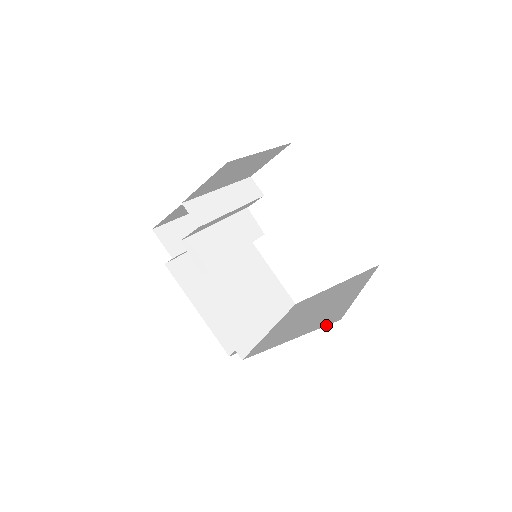
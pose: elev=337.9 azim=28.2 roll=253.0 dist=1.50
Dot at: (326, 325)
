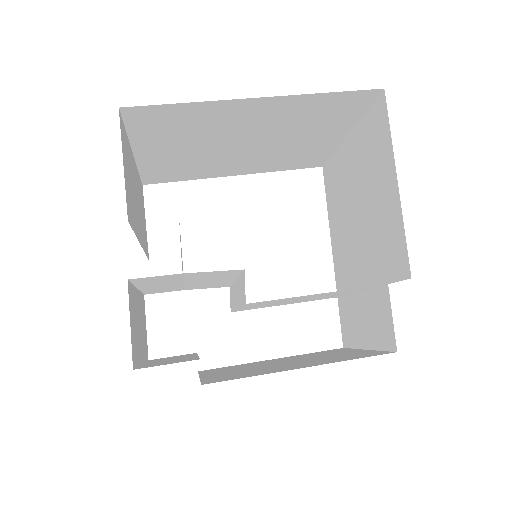
Dot at: (387, 112)
